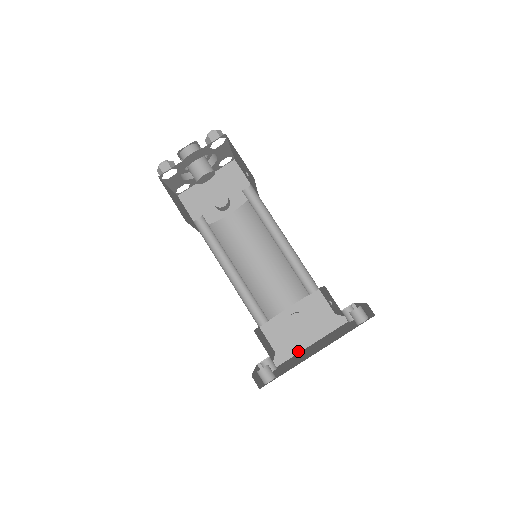
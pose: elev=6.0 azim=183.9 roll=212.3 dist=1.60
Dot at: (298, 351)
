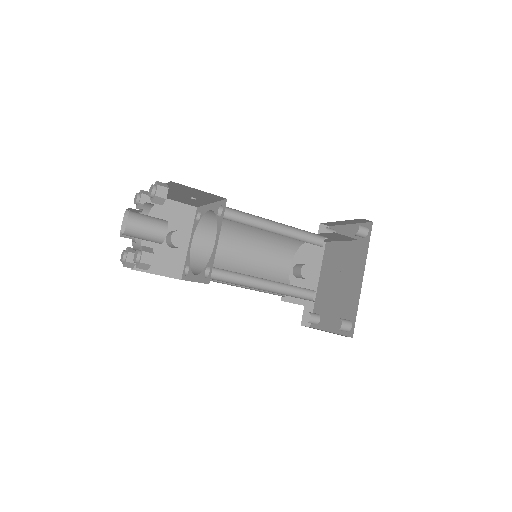
Dot at: (316, 290)
